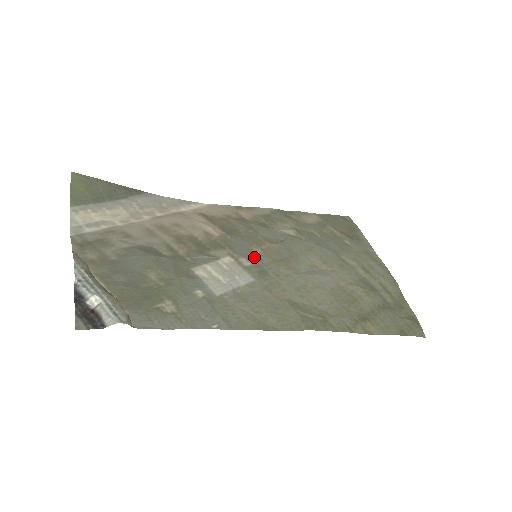
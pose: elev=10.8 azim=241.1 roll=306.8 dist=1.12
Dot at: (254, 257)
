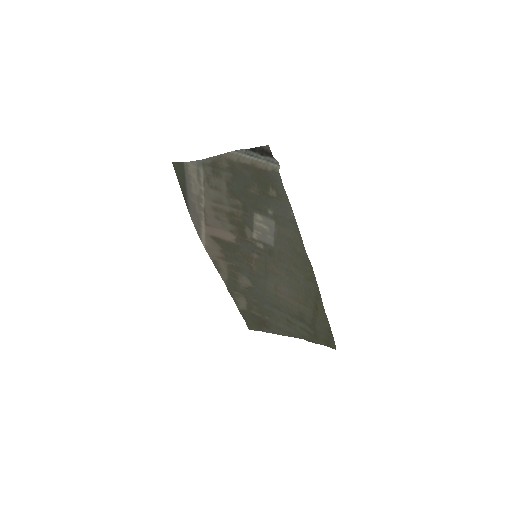
Dot at: (259, 252)
